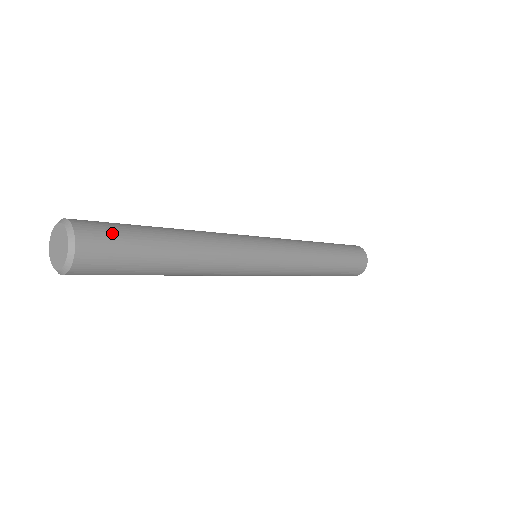
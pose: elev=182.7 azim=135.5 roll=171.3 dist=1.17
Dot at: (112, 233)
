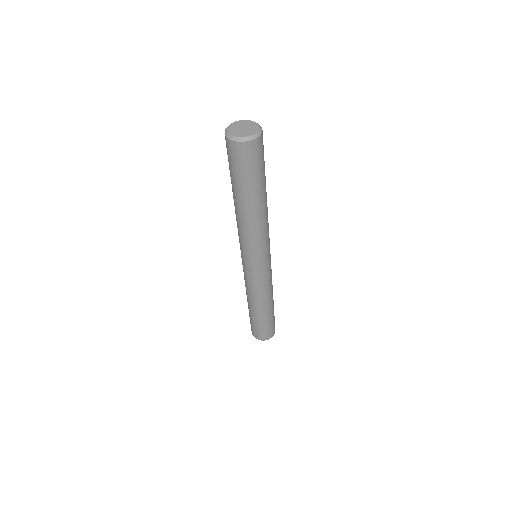
Dot at: occluded
